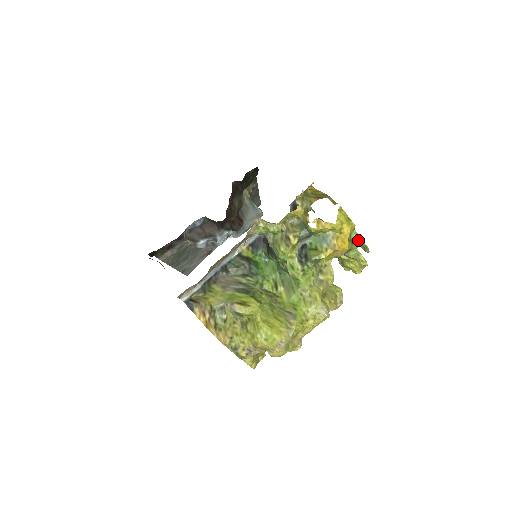
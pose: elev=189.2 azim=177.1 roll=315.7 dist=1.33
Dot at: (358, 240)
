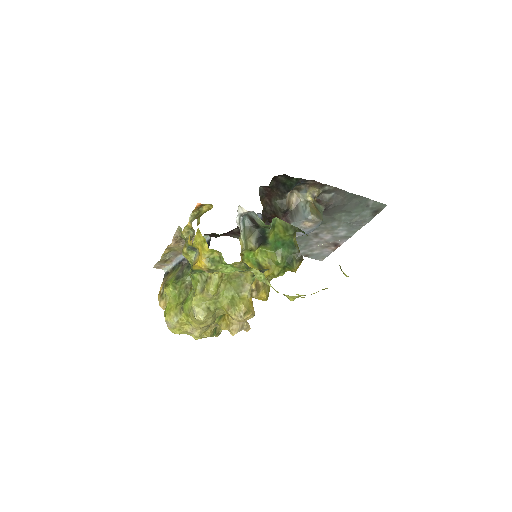
Dot at: (225, 263)
